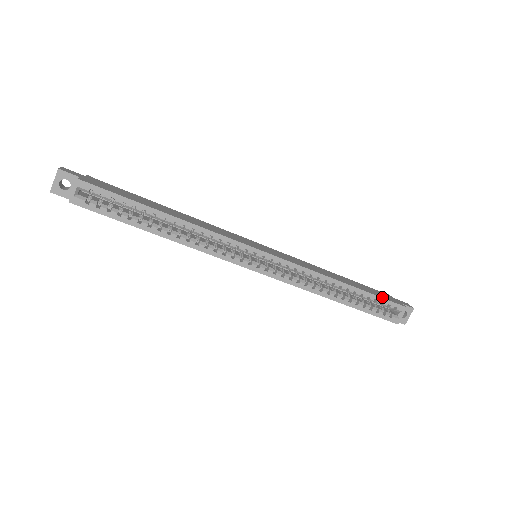
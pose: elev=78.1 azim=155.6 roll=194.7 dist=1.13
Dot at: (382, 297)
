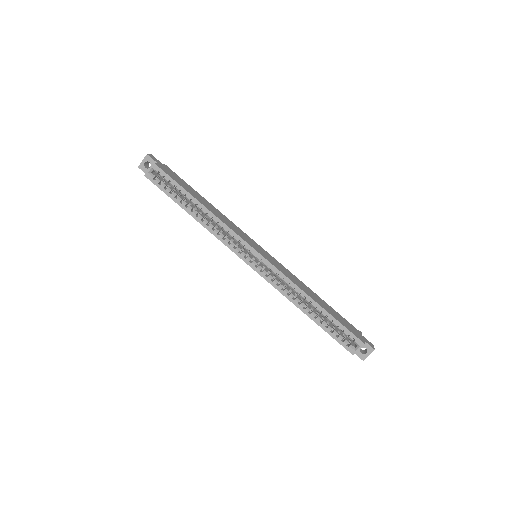
Dot at: (344, 326)
